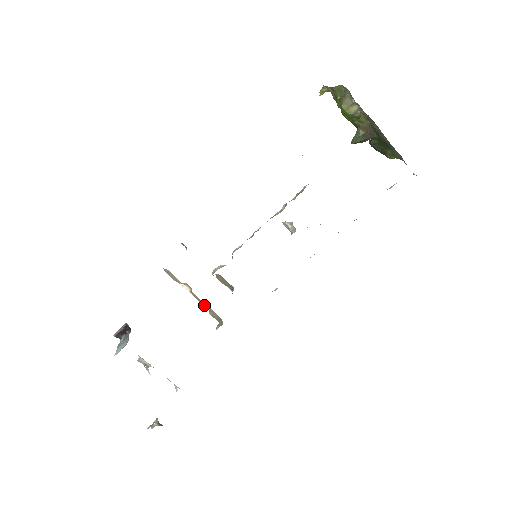
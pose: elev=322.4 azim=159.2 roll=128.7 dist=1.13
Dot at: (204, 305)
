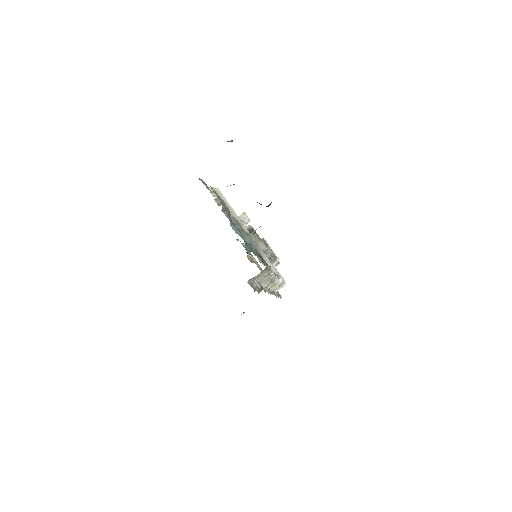
Dot at: occluded
